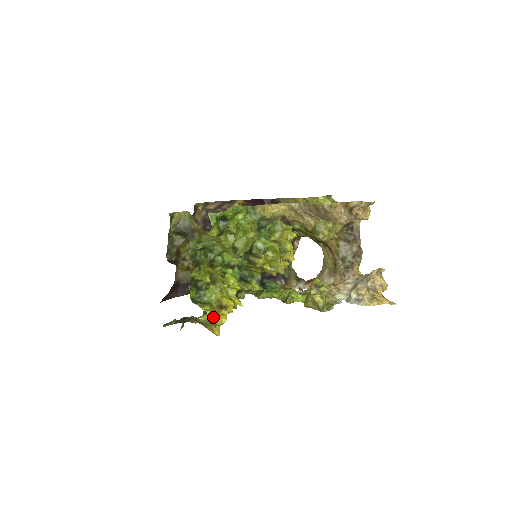
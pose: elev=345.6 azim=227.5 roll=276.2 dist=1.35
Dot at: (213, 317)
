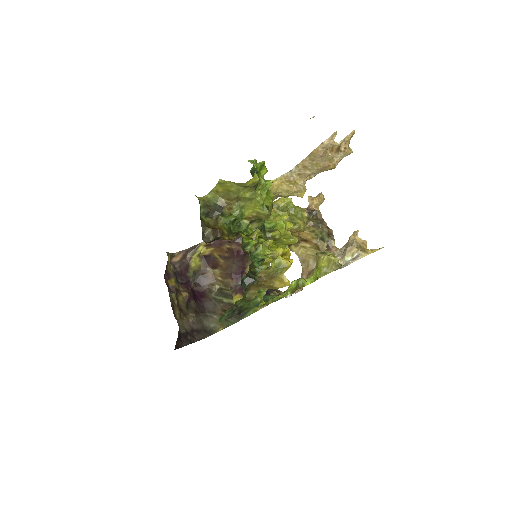
Dot at: (281, 261)
